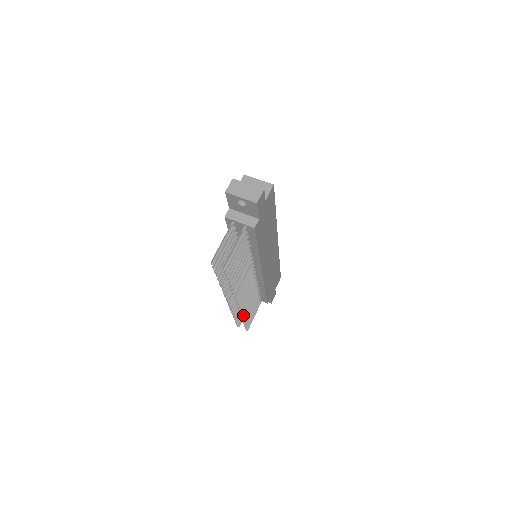
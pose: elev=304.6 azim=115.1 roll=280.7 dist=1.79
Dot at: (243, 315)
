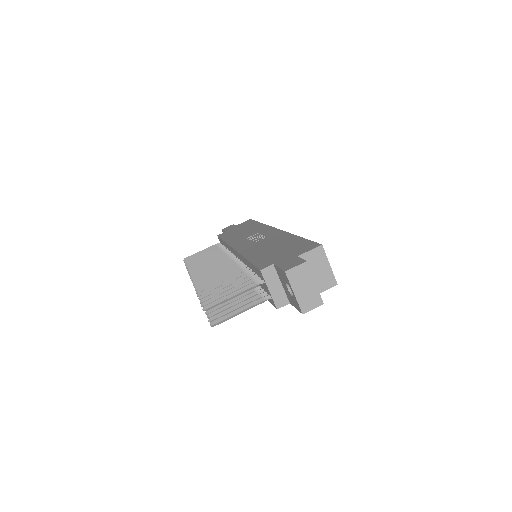
Dot at: occluded
